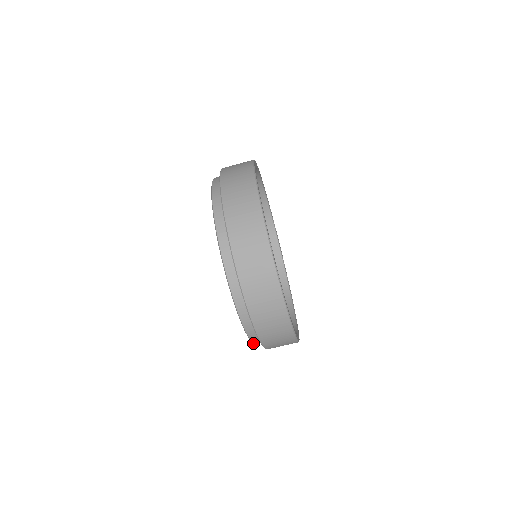
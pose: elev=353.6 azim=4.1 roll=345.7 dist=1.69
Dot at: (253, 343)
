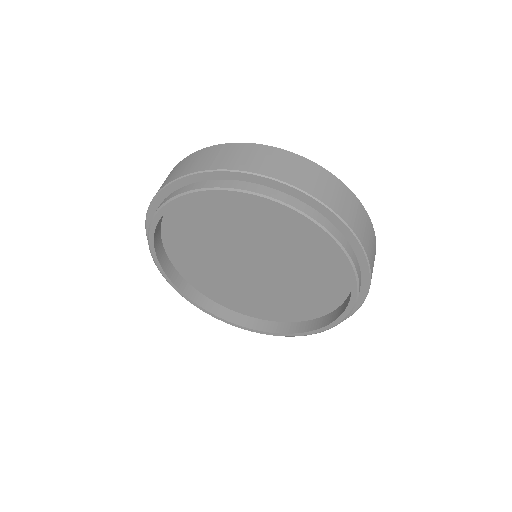
Dot at: (358, 294)
